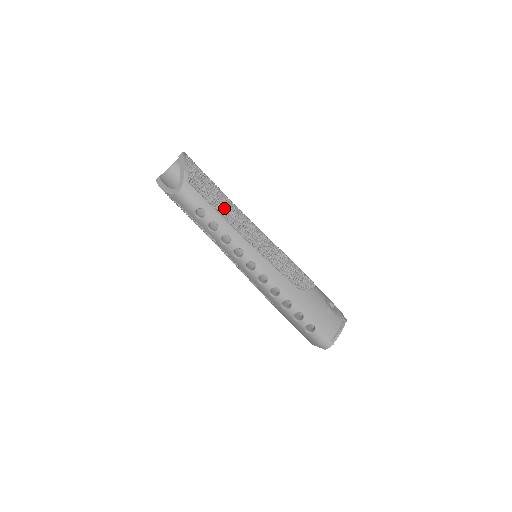
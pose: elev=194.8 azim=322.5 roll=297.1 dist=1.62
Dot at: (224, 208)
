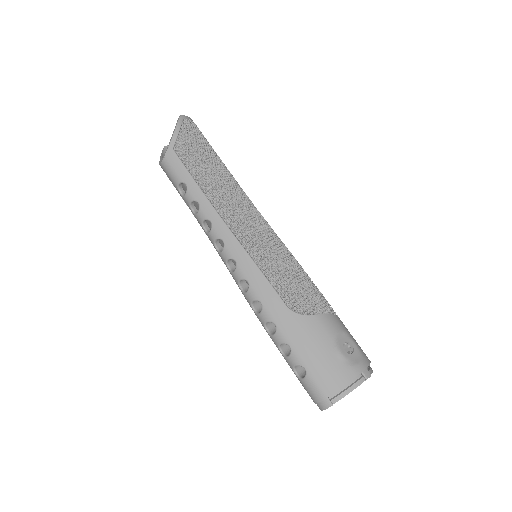
Dot at: (212, 185)
